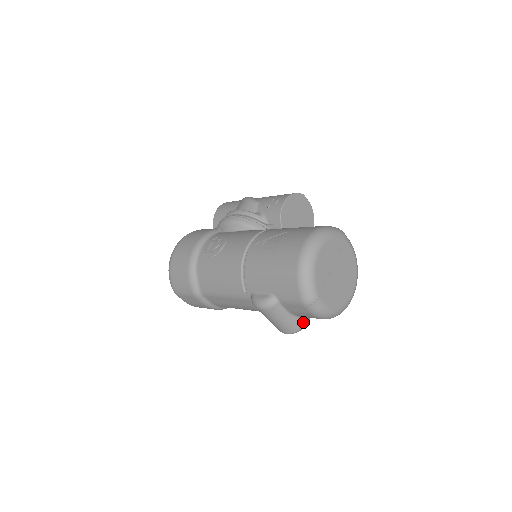
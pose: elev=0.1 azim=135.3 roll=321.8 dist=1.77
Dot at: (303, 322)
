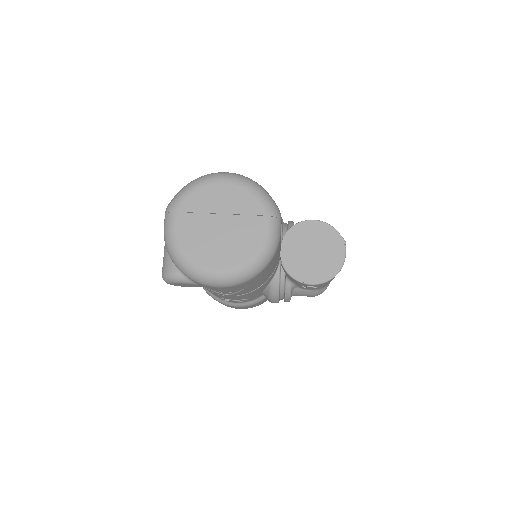
Dot at: (174, 269)
